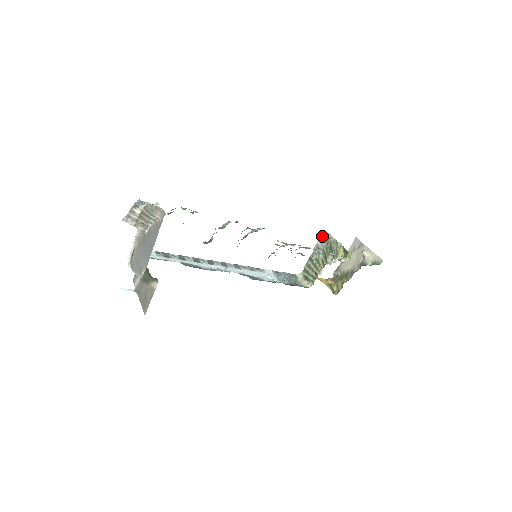
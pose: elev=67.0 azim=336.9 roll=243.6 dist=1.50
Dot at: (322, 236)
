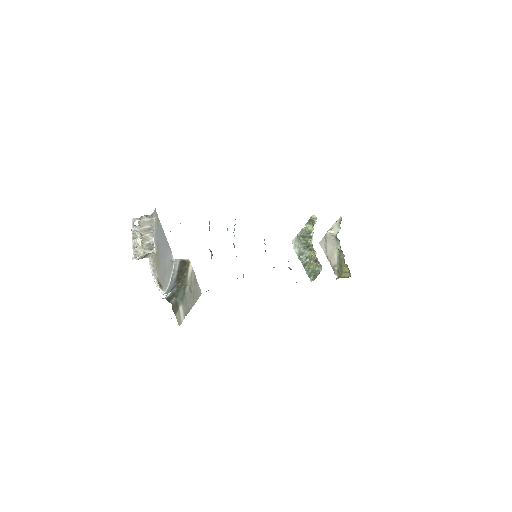
Dot at: (294, 246)
